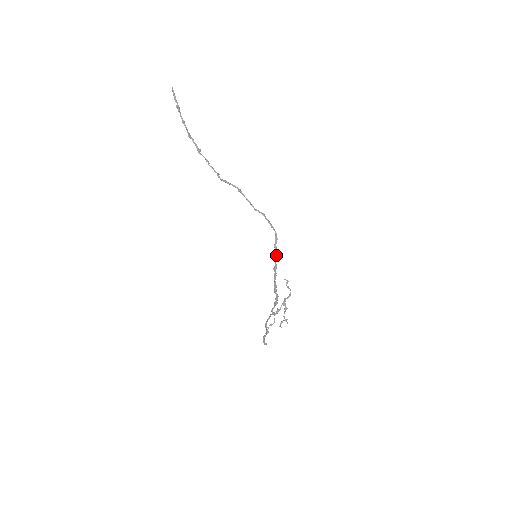
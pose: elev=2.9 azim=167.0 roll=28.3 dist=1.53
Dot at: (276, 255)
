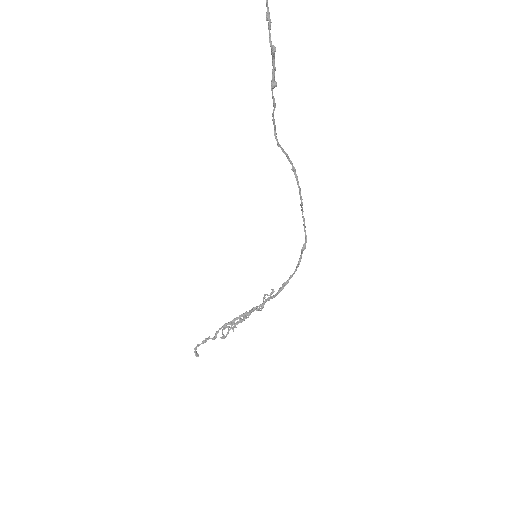
Dot at: occluded
